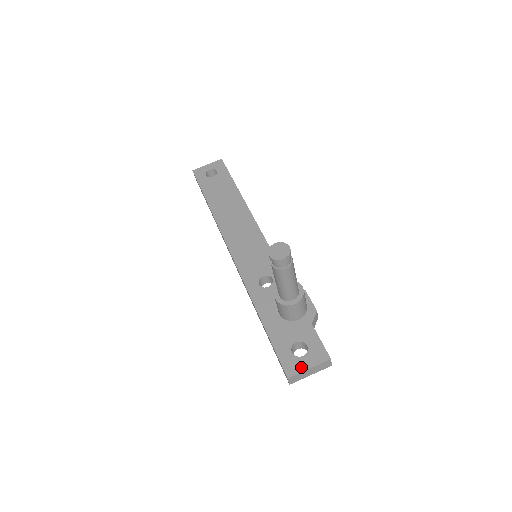
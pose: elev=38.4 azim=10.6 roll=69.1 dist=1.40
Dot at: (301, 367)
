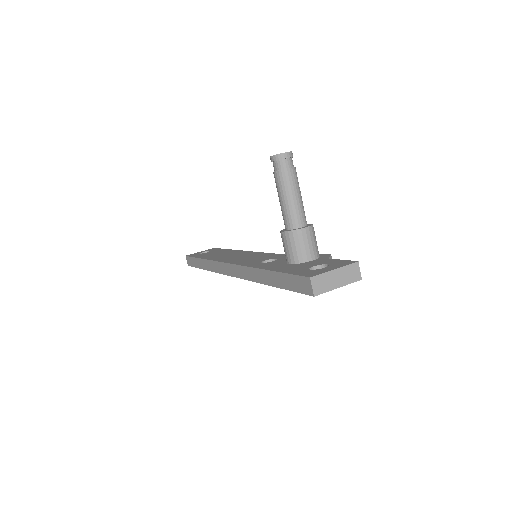
Dot at: (324, 270)
